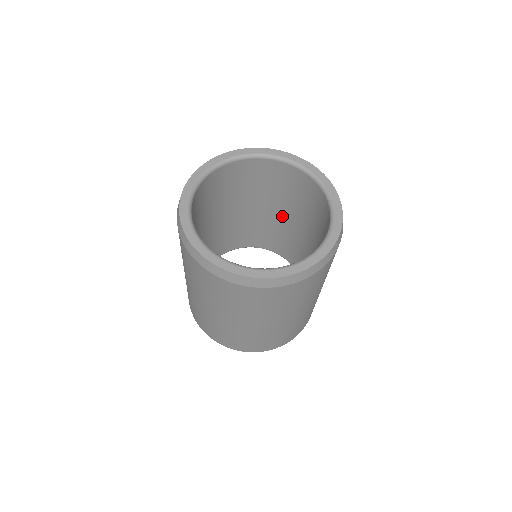
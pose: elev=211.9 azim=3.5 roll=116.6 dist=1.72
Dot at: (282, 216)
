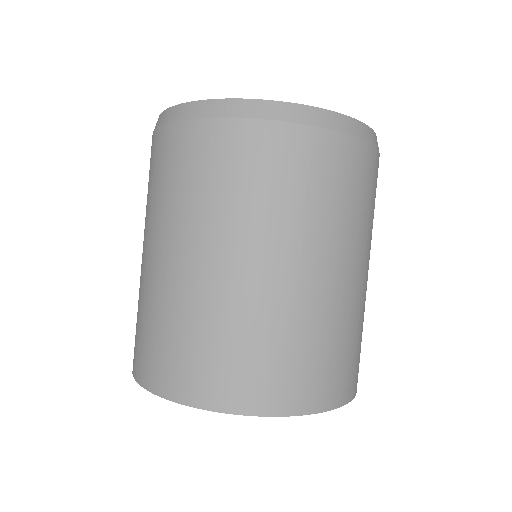
Dot at: occluded
